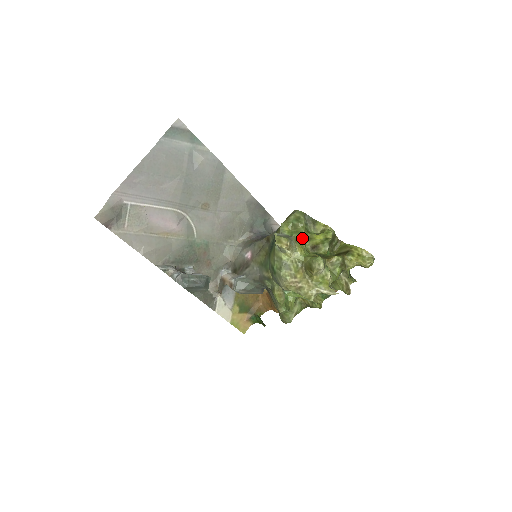
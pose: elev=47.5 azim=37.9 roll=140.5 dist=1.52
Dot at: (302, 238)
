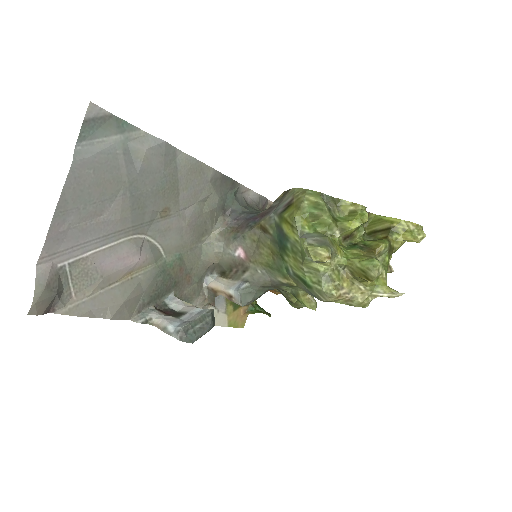
Dot at: (331, 231)
